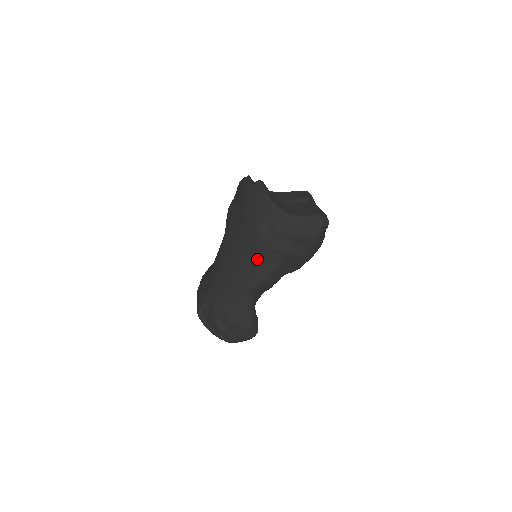
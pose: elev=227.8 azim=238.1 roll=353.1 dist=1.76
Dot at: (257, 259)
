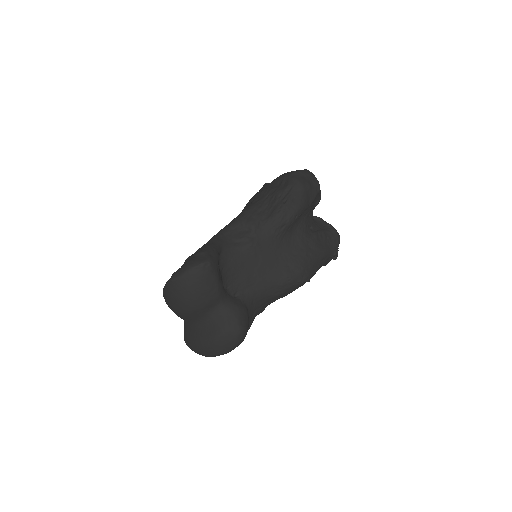
Dot at: occluded
